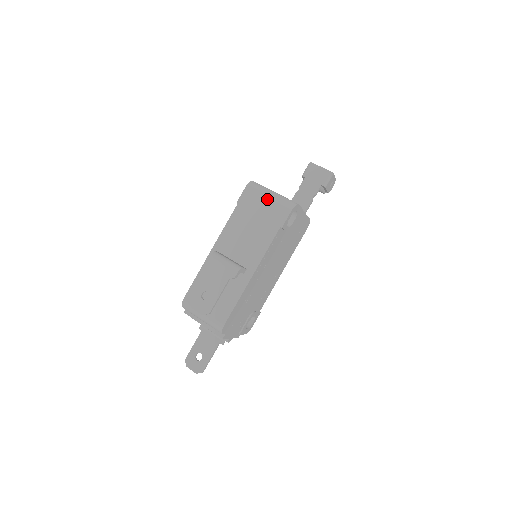
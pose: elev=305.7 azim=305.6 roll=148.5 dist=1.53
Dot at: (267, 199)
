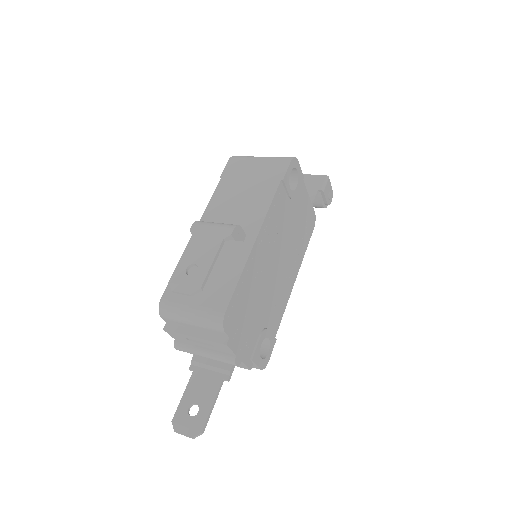
Dot at: (257, 161)
